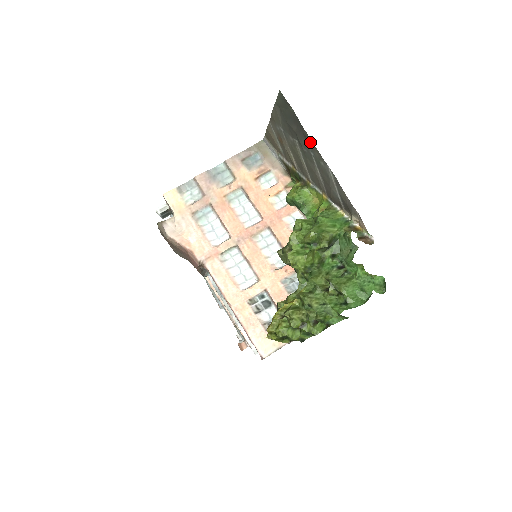
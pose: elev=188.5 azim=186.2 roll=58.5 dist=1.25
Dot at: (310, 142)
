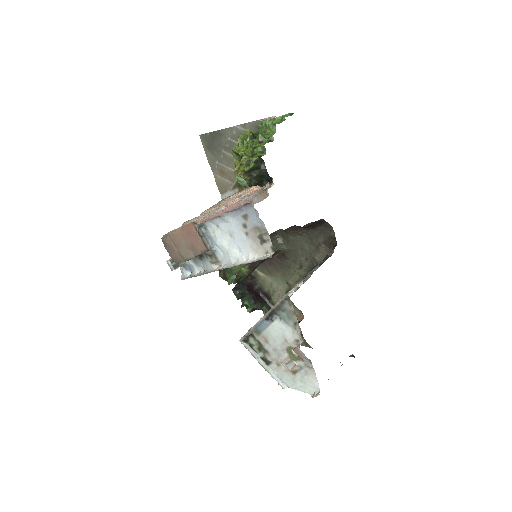
Dot at: (223, 132)
